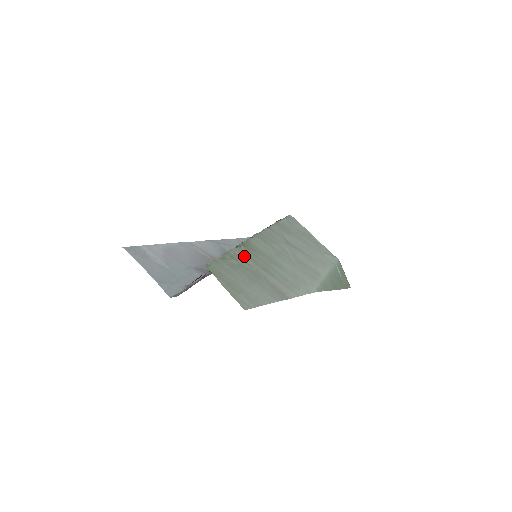
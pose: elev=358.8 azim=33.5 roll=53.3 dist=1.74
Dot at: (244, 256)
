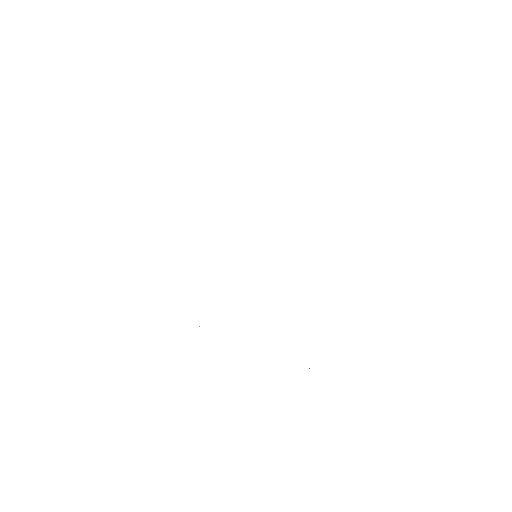
Dot at: occluded
